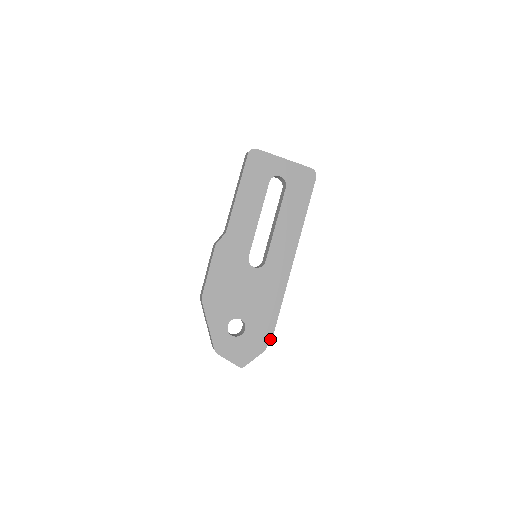
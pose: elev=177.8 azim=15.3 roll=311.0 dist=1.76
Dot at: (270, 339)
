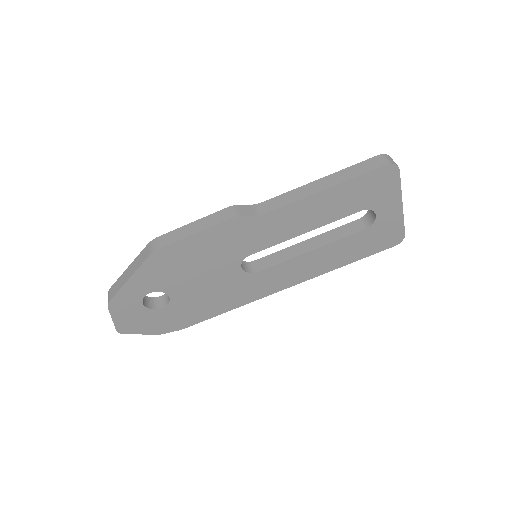
Dot at: (175, 330)
